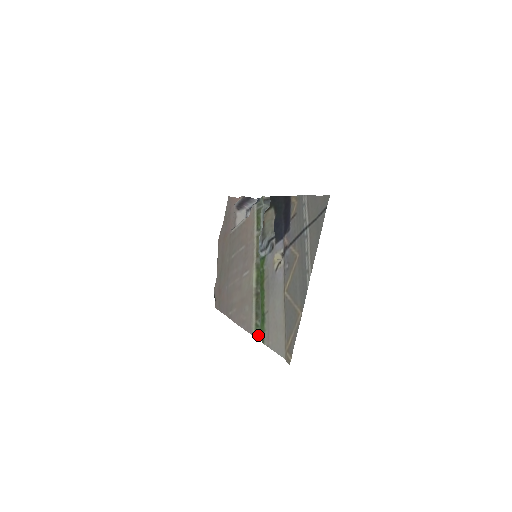
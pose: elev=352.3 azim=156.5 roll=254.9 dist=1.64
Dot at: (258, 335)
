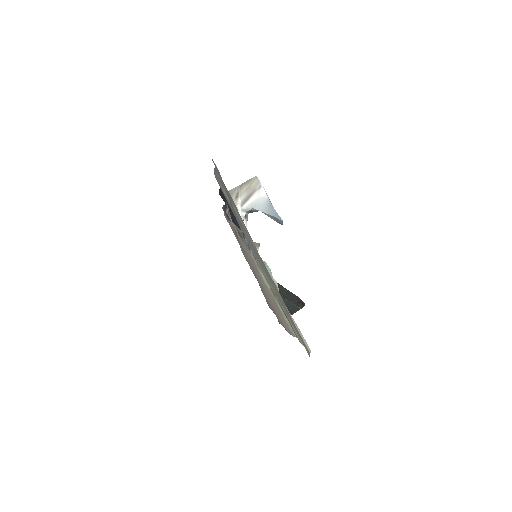
Dot at: occluded
